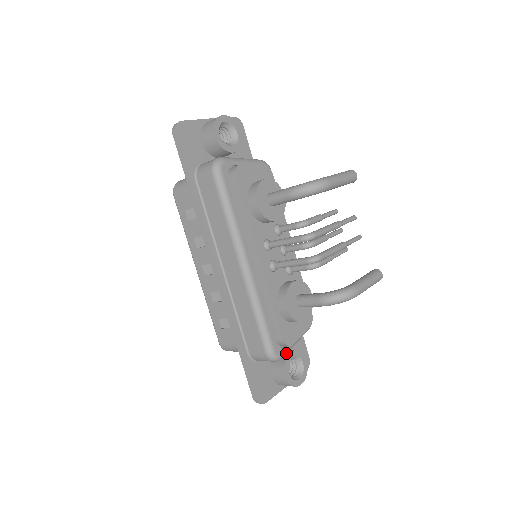
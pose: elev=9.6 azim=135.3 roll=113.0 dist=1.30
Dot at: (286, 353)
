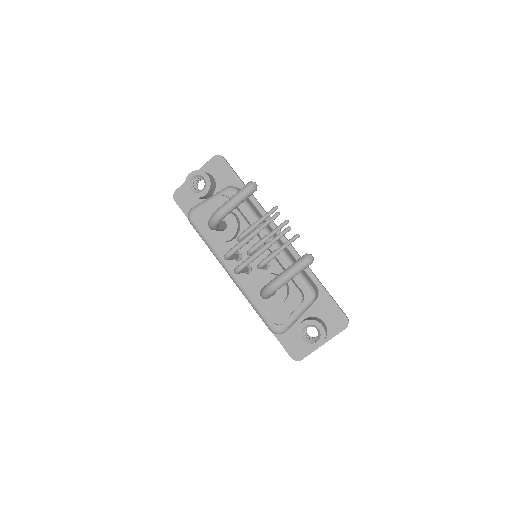
Dot at: occluded
